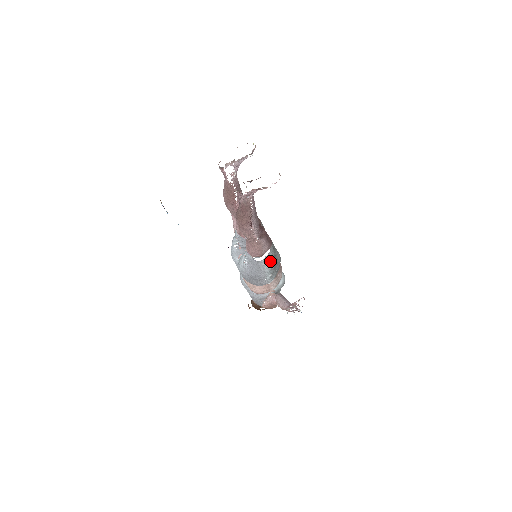
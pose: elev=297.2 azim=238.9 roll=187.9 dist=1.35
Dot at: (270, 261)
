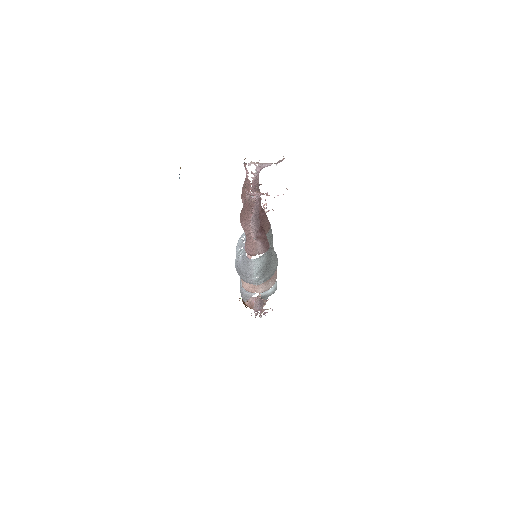
Dot at: (260, 264)
